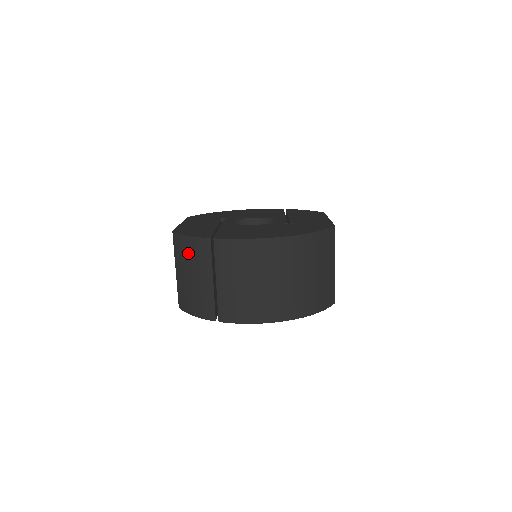
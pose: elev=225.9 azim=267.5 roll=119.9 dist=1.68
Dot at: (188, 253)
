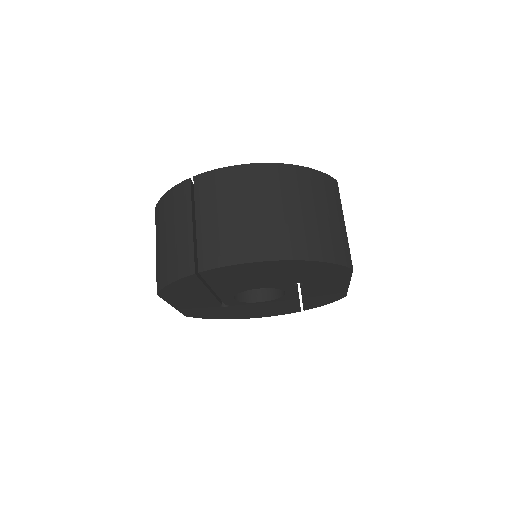
Dot at: (167, 210)
